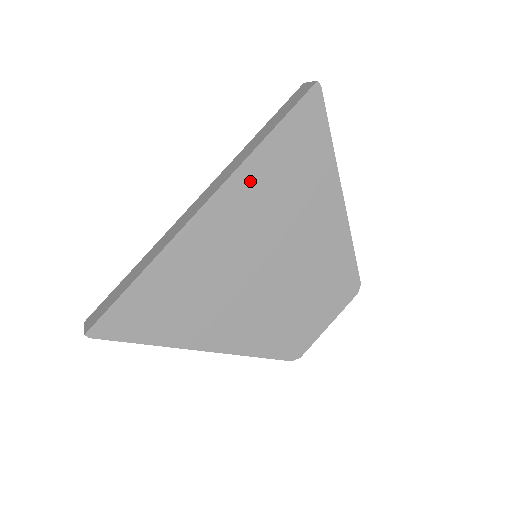
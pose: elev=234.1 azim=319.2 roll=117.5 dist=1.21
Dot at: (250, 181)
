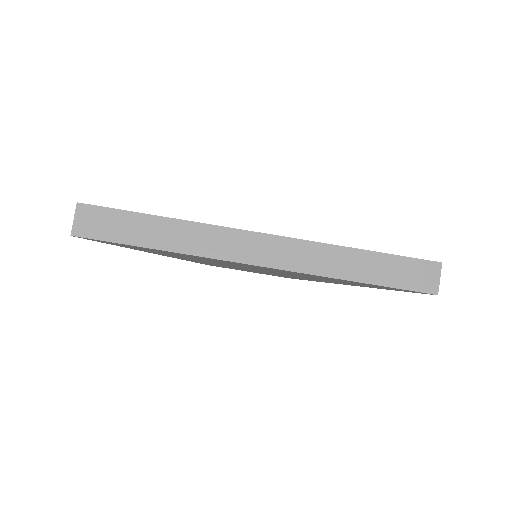
Dot at: (309, 275)
